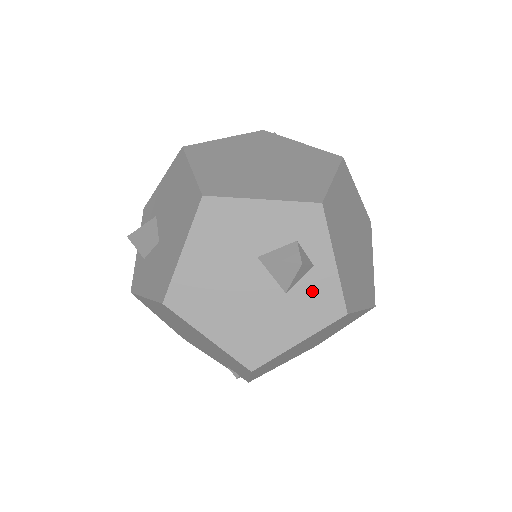
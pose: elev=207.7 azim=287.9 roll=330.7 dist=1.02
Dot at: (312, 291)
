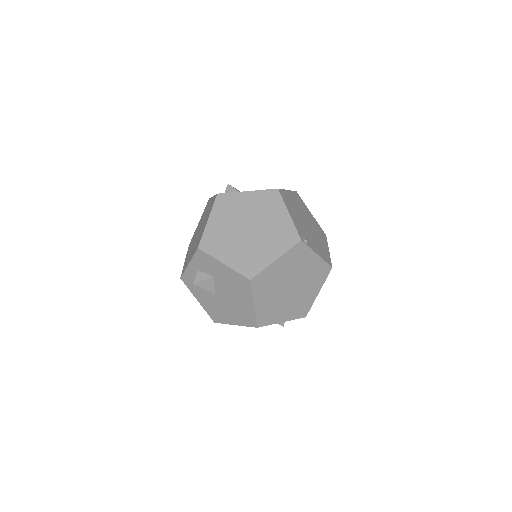
Dot at: occluded
